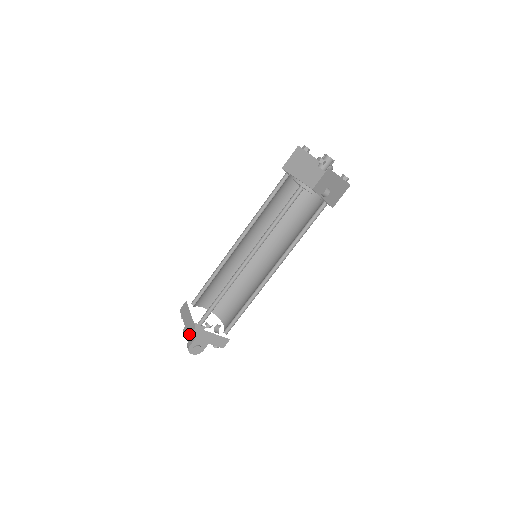
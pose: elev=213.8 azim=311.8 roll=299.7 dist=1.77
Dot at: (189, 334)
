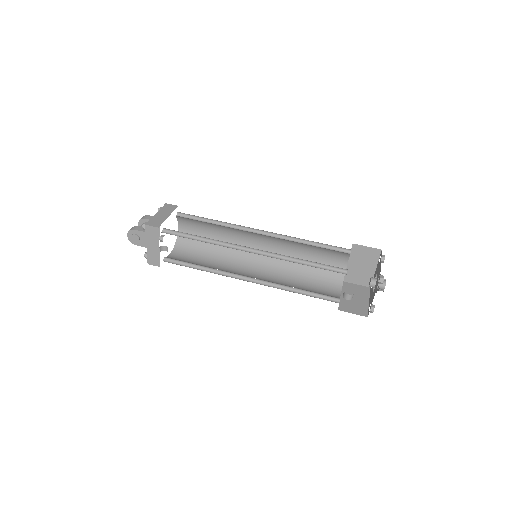
Dot at: (148, 224)
